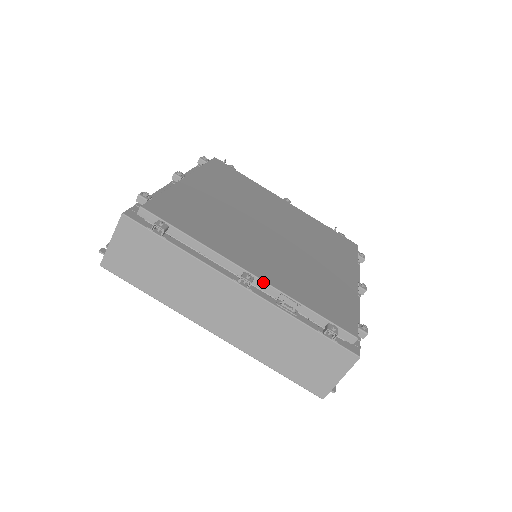
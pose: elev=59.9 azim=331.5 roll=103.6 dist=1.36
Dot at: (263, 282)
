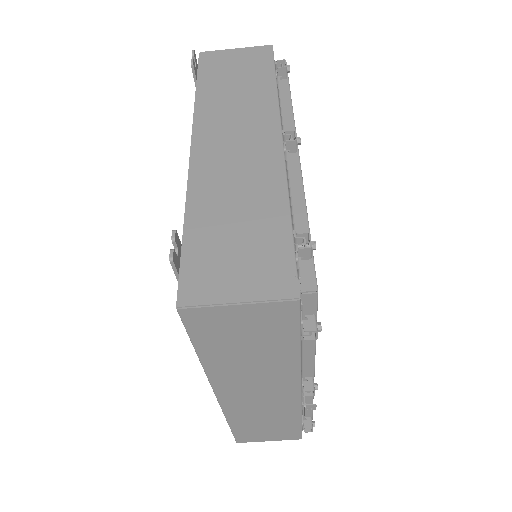
Dot at: occluded
